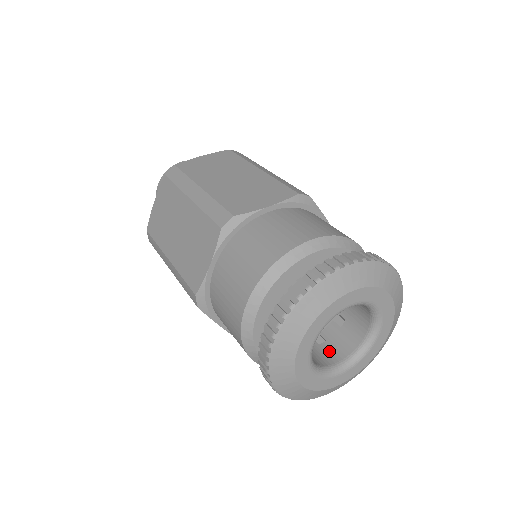
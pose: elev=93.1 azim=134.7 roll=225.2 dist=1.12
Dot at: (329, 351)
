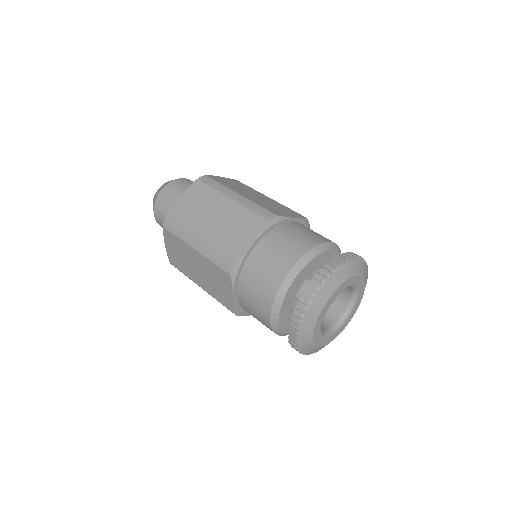
Dot at: occluded
